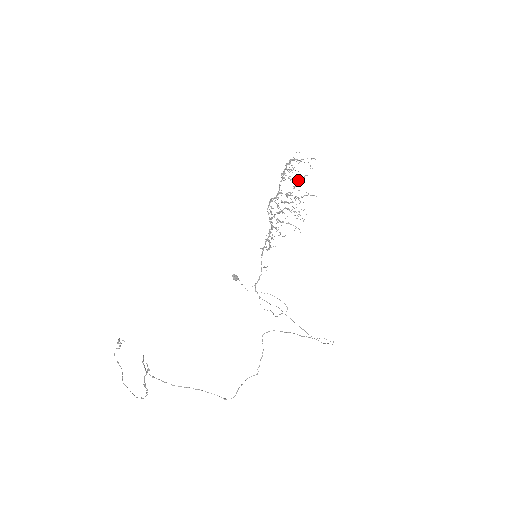
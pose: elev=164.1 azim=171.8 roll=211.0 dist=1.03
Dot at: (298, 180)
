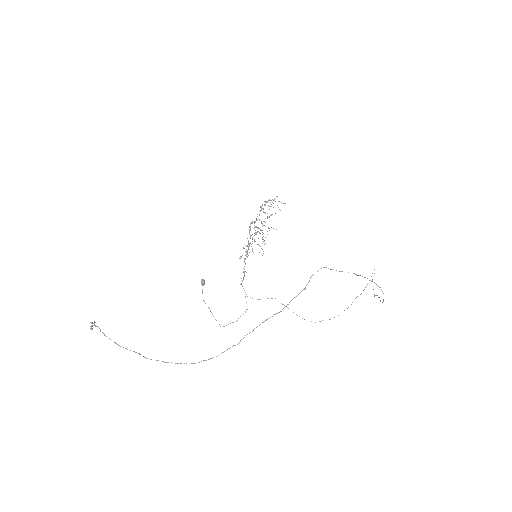
Dot at: (271, 215)
